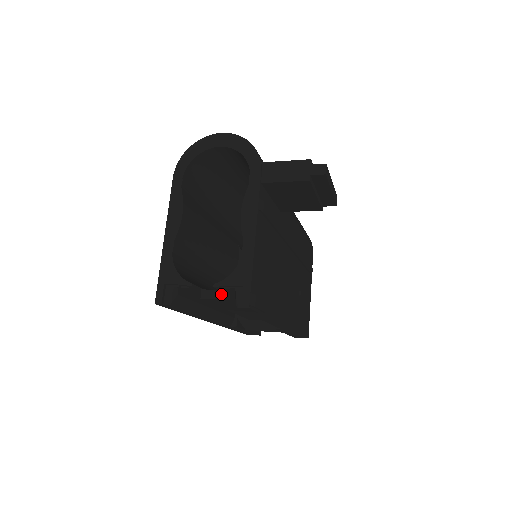
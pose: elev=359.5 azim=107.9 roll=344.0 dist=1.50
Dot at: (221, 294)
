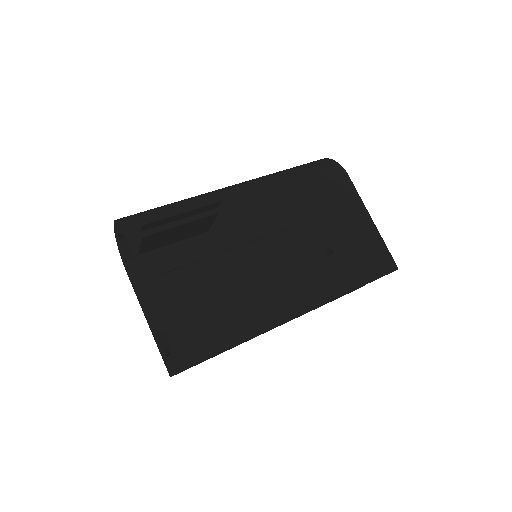
Dot at: occluded
